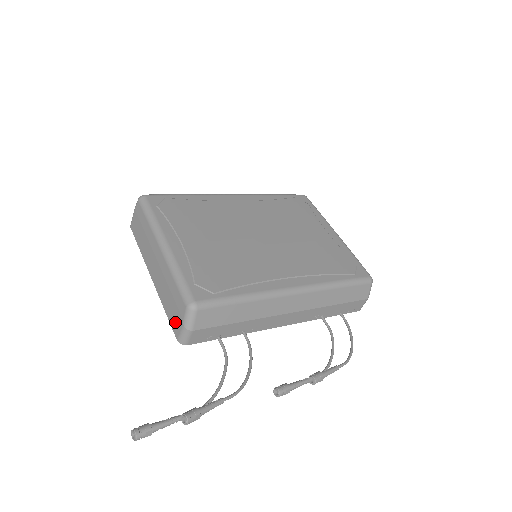
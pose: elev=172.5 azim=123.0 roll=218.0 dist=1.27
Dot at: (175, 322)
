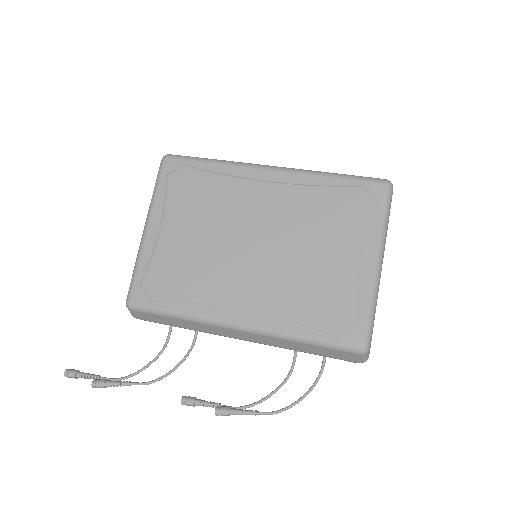
Dot at: occluded
